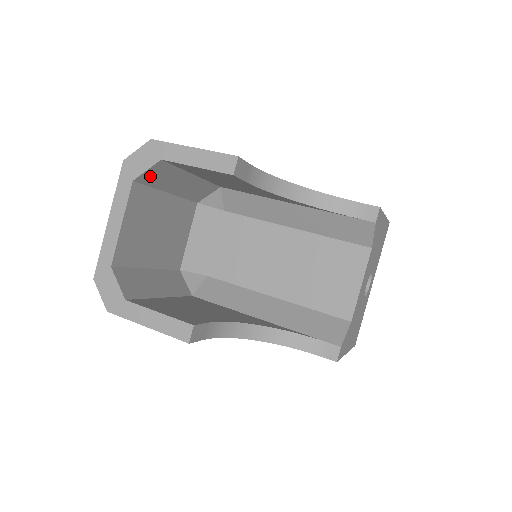
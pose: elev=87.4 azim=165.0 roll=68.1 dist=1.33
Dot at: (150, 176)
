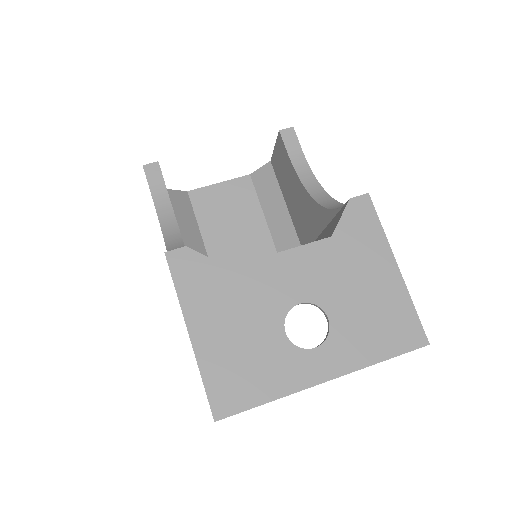
Dot at: (260, 178)
